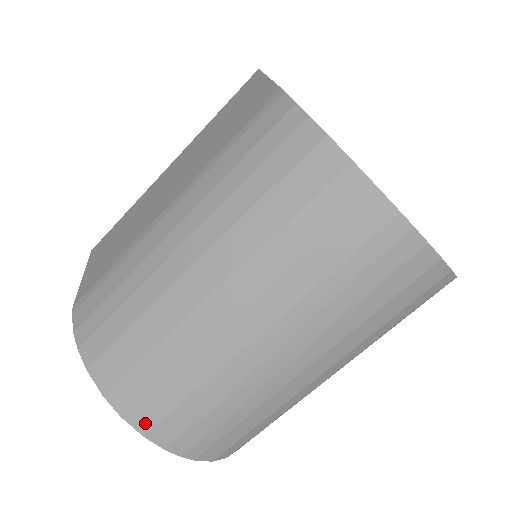
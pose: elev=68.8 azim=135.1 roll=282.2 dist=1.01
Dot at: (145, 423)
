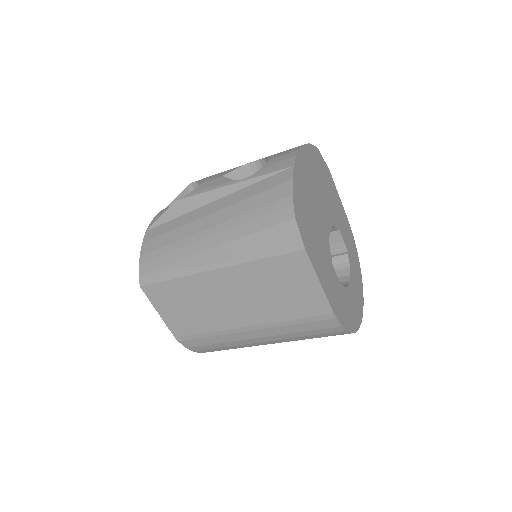
Dot at: occluded
